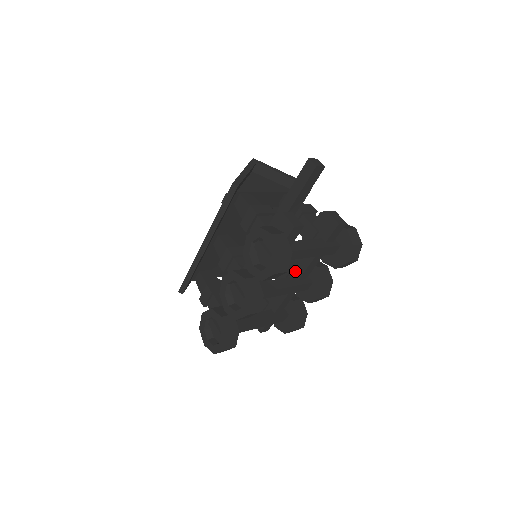
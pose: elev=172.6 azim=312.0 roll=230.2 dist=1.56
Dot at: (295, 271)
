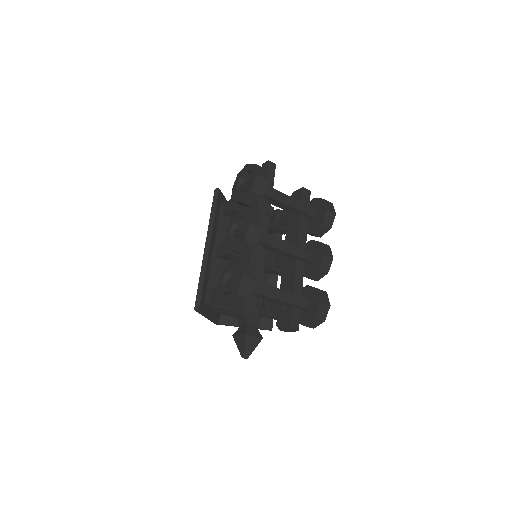
Dot at: occluded
